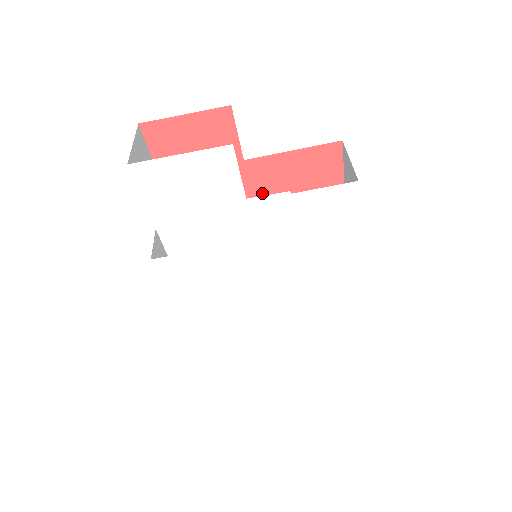
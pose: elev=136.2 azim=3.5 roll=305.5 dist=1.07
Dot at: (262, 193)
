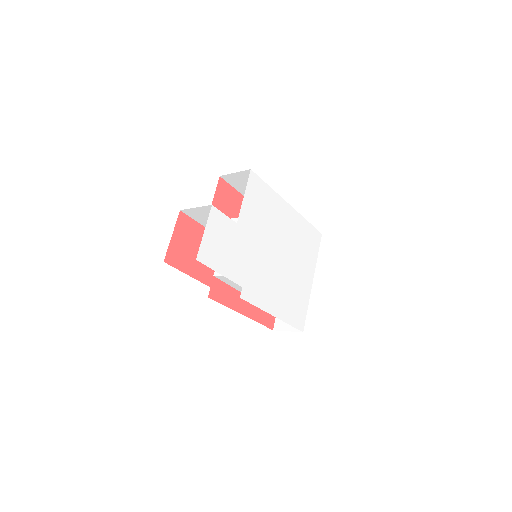
Dot at: occluded
